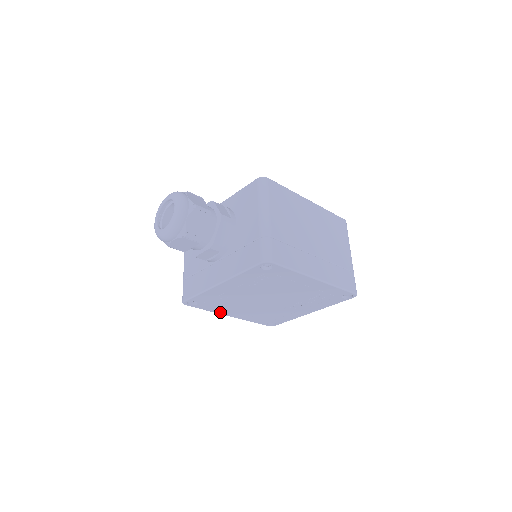
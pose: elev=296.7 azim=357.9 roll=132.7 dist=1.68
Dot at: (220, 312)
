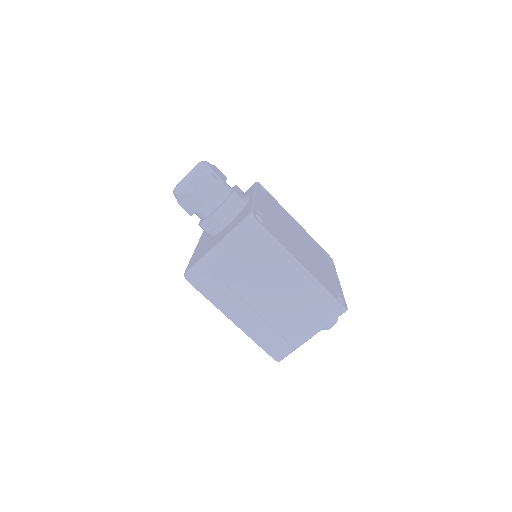
Dot at: occluded
